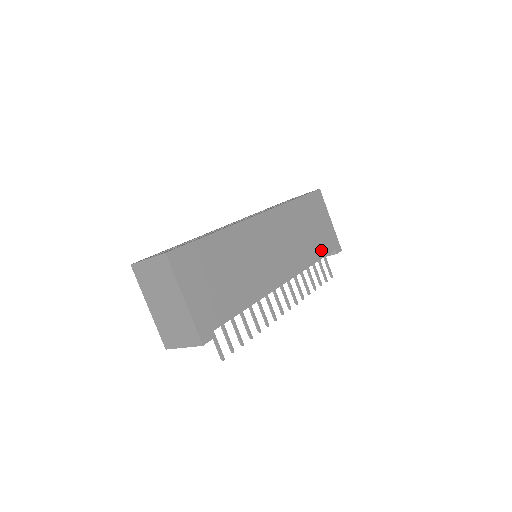
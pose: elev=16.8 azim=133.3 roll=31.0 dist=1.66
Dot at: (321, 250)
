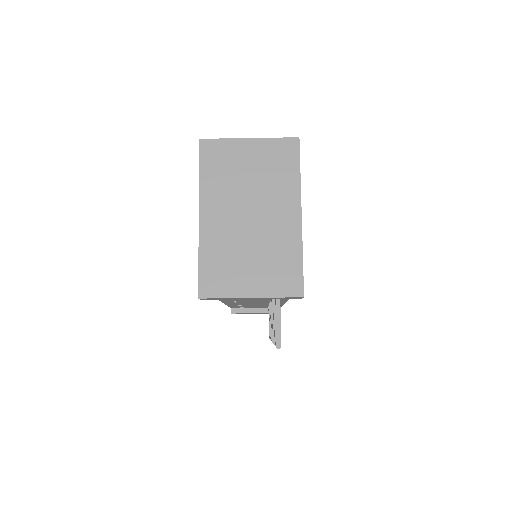
Dot at: occluded
